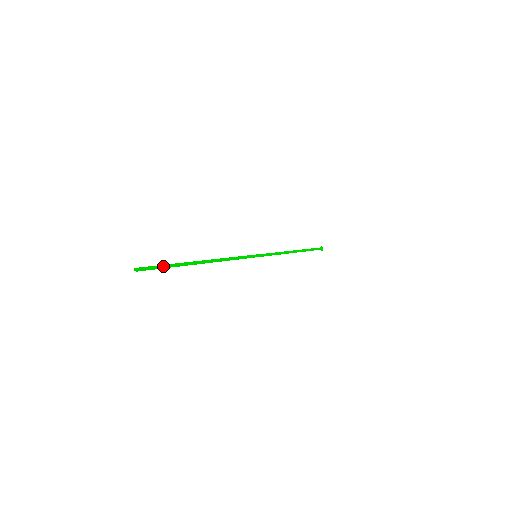
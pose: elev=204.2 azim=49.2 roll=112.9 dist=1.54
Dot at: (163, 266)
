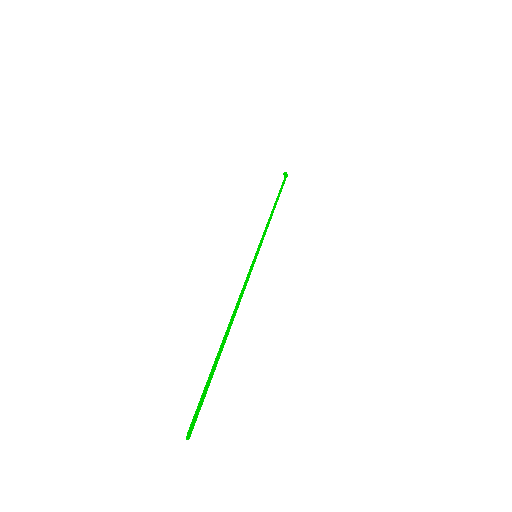
Dot at: (205, 391)
